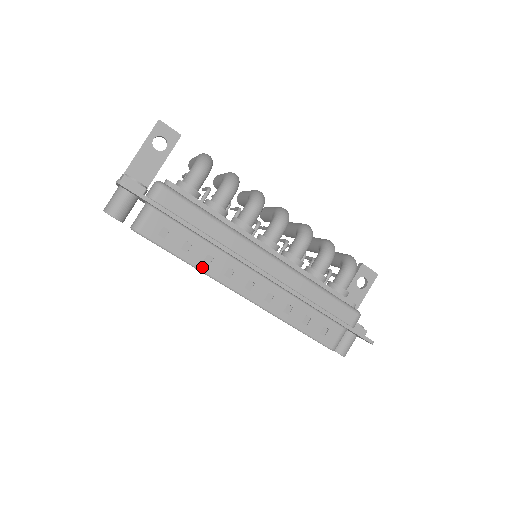
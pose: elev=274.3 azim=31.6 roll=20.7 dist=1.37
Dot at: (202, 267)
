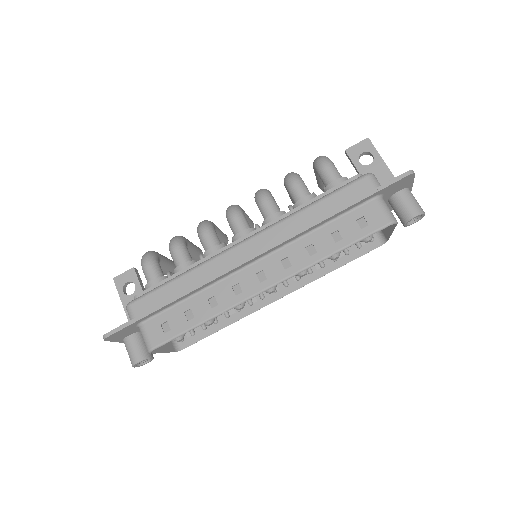
Dot at: (215, 312)
